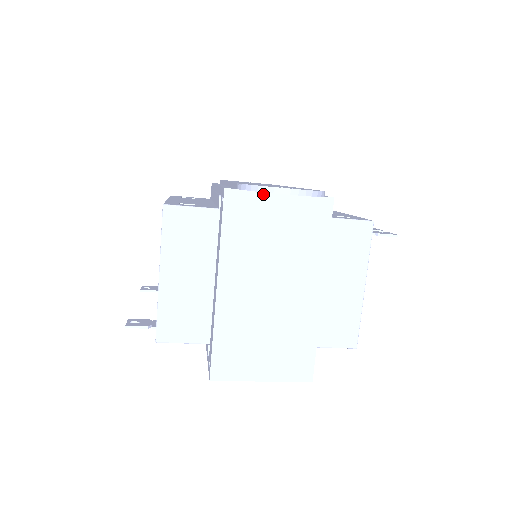
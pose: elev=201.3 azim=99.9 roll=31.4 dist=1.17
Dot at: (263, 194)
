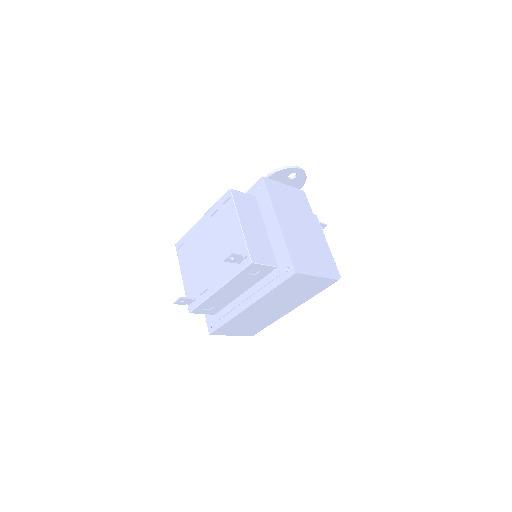
Dot at: (278, 183)
